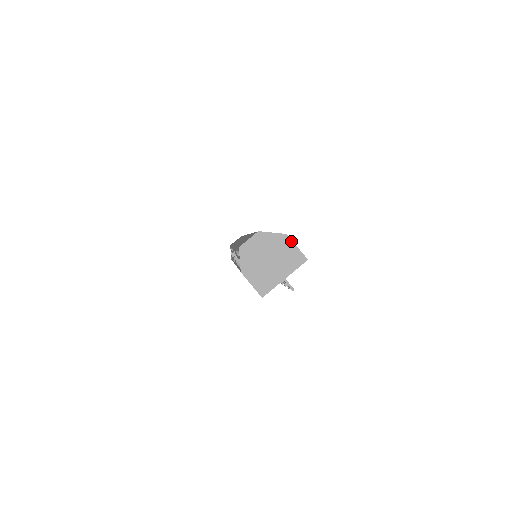
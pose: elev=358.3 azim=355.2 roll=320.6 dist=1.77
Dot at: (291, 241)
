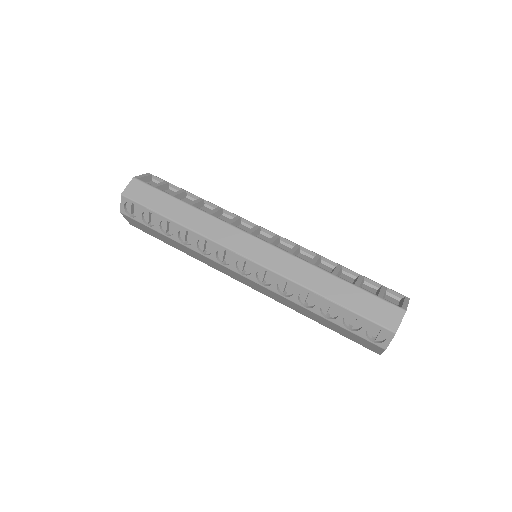
Dot at: occluded
